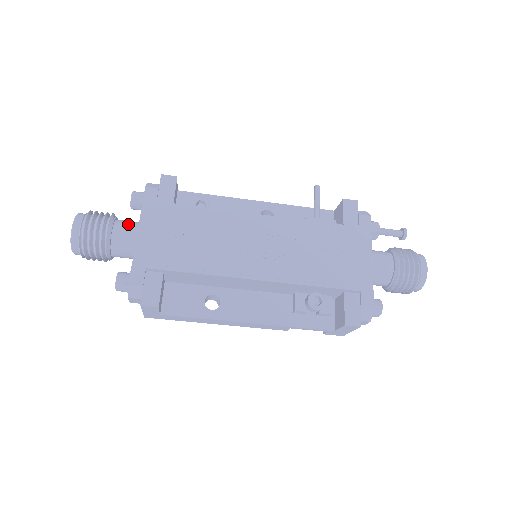
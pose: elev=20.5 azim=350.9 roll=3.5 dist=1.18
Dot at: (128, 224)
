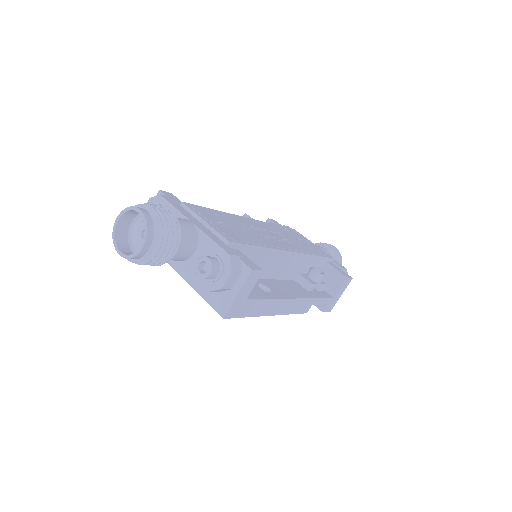
Dot at: occluded
